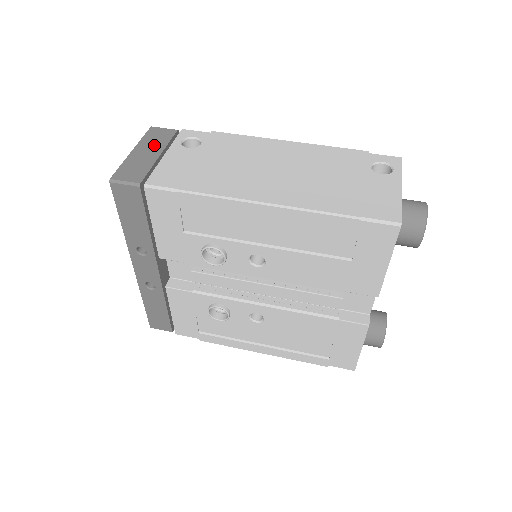
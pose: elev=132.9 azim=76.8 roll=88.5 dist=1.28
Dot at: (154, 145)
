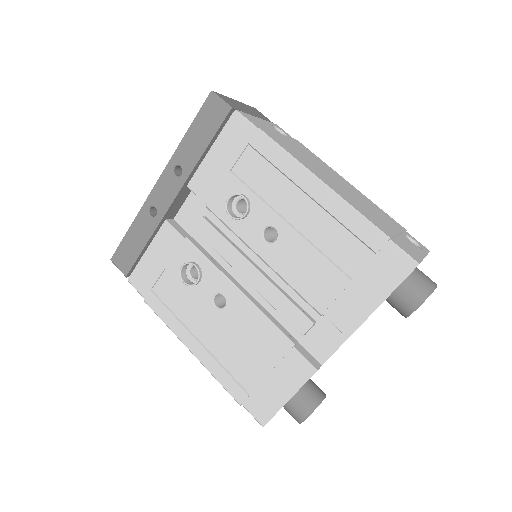
Dot at: (253, 111)
